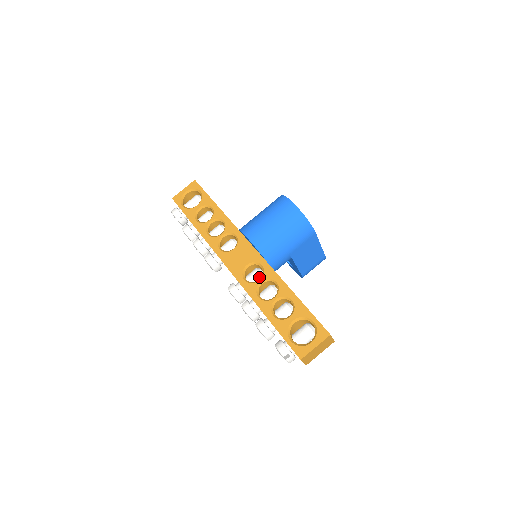
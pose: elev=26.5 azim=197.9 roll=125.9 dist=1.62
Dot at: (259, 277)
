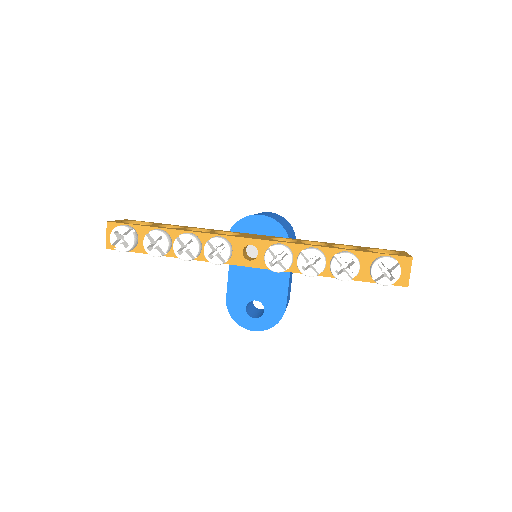
Dot at: occluded
